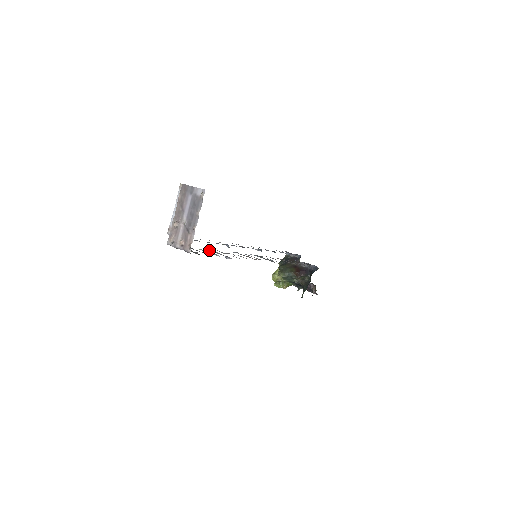
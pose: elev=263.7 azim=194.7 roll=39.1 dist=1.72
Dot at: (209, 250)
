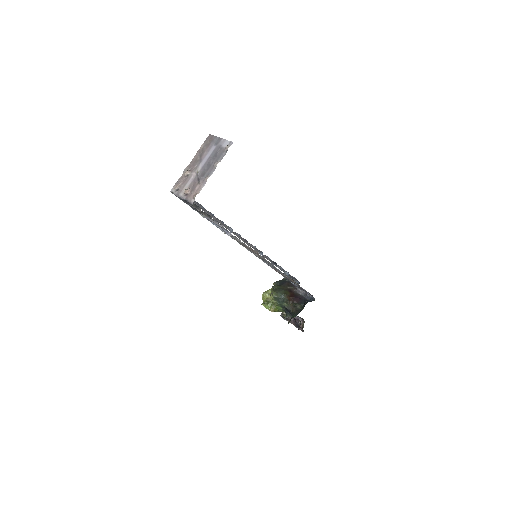
Dot at: occluded
